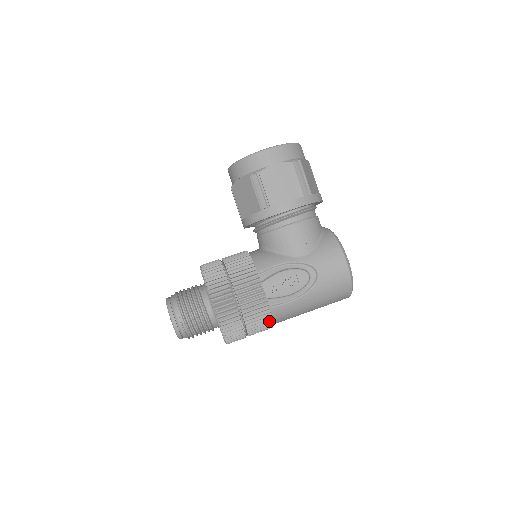
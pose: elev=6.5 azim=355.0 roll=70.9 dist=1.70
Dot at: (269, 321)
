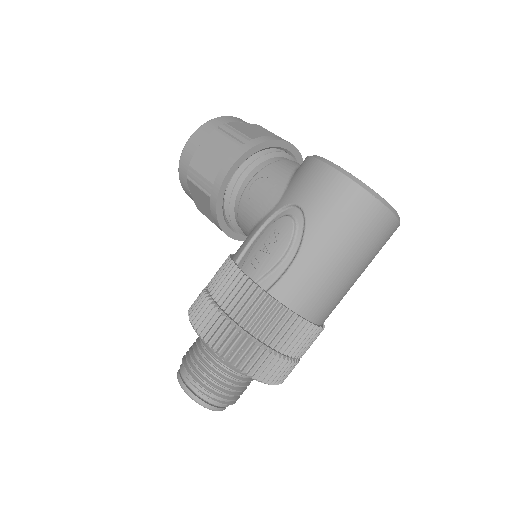
Dot at: (283, 312)
